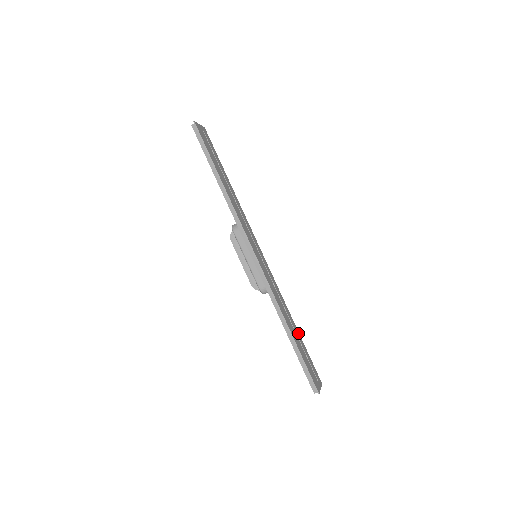
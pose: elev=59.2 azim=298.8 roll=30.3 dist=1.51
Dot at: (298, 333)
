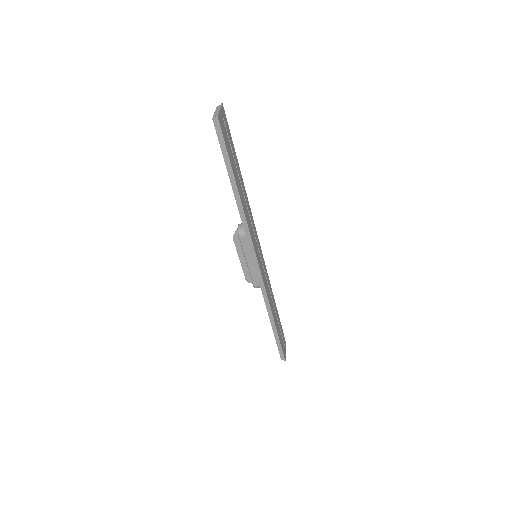
Dot at: (277, 310)
